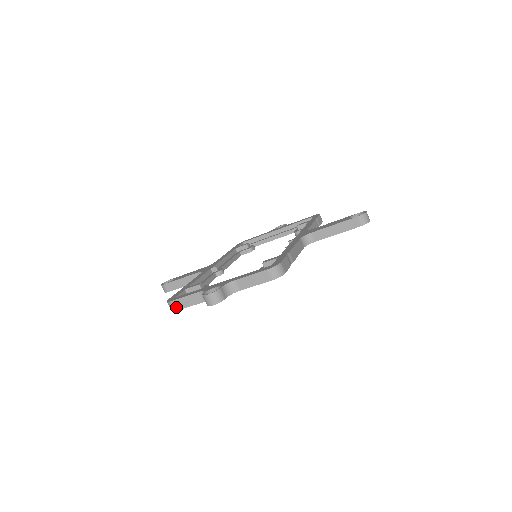
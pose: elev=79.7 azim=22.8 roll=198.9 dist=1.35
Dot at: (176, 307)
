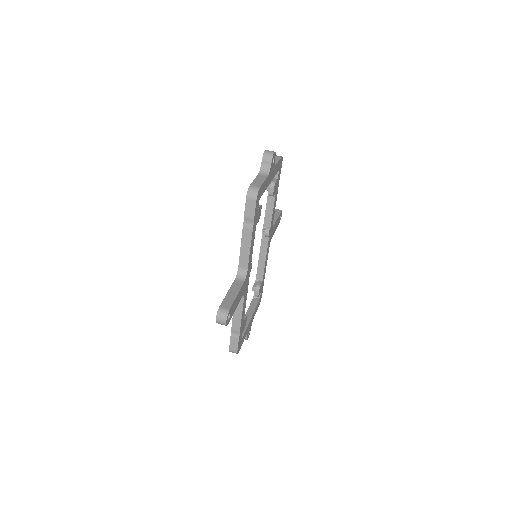
Dot at: (257, 186)
